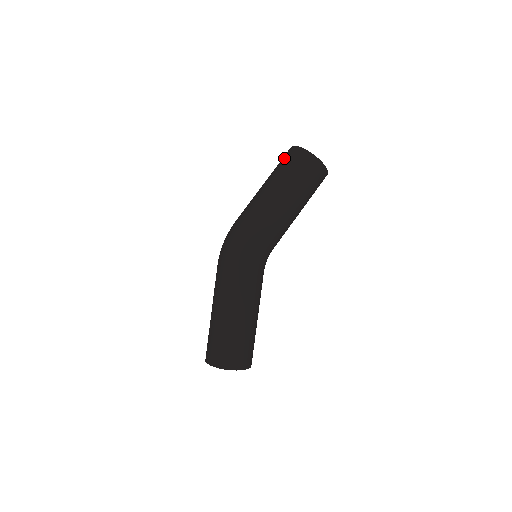
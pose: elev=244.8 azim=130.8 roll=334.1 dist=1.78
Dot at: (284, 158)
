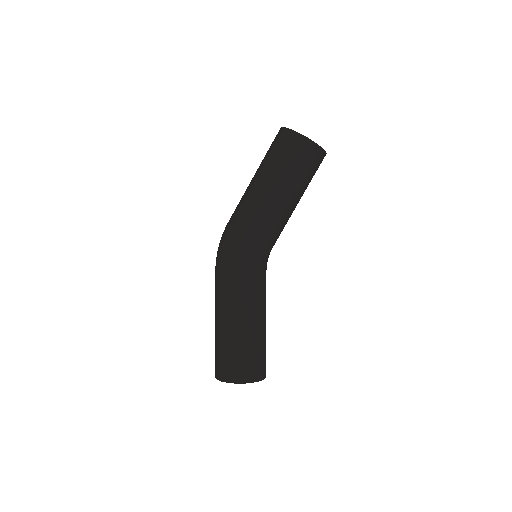
Dot at: (271, 144)
